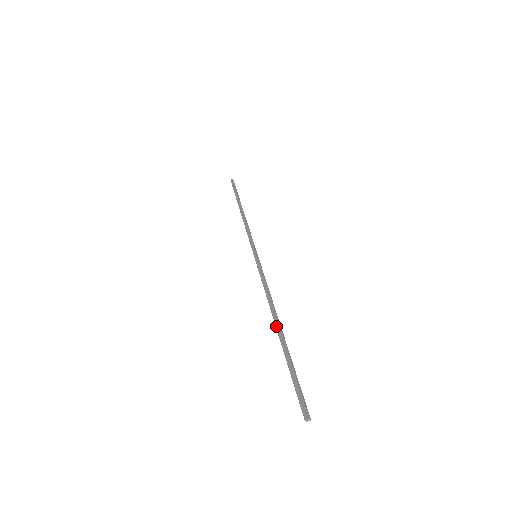
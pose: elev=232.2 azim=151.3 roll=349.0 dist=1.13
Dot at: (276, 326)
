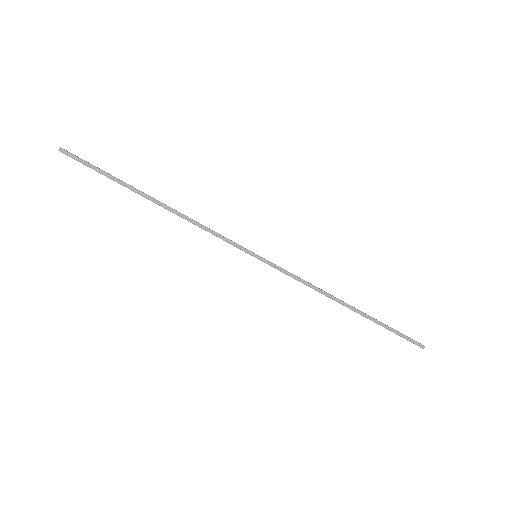
Dot at: (351, 309)
